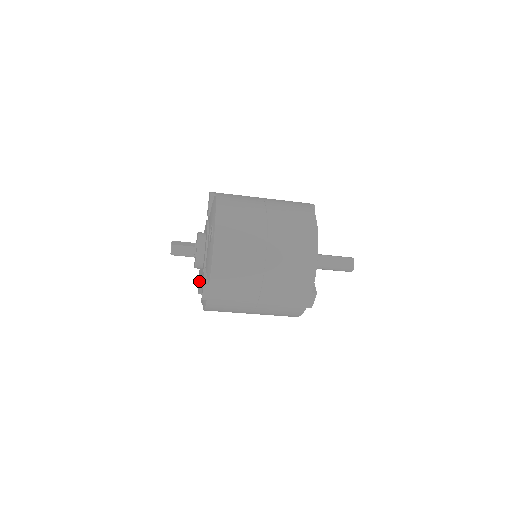
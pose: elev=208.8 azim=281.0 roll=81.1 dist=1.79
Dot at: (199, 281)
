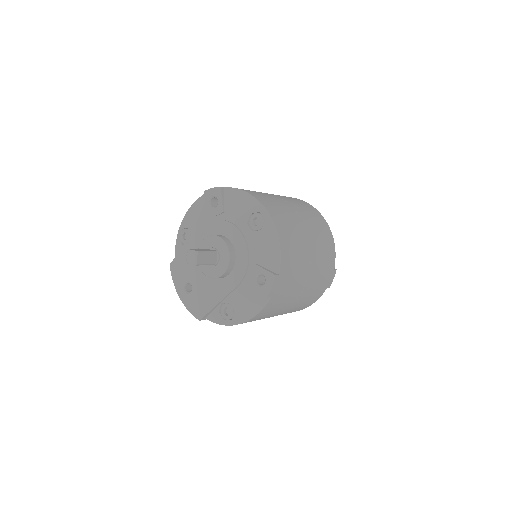
Dot at: (201, 303)
